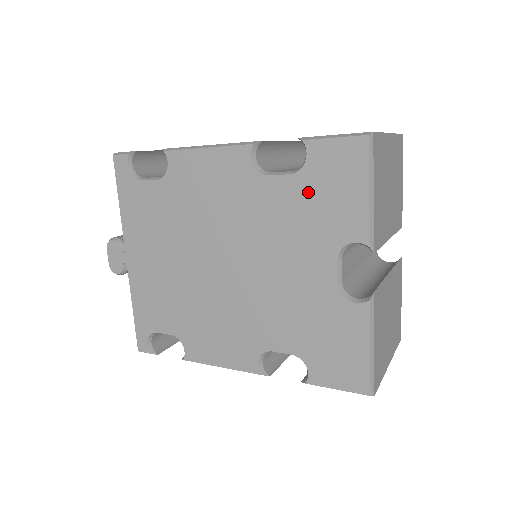
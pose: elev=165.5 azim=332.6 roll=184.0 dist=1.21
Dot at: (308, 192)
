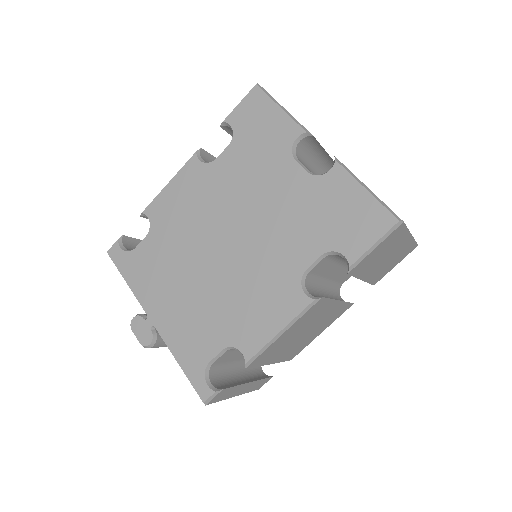
Dot at: (246, 142)
